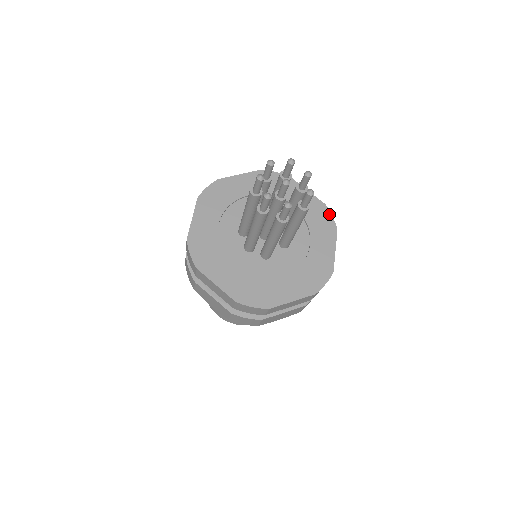
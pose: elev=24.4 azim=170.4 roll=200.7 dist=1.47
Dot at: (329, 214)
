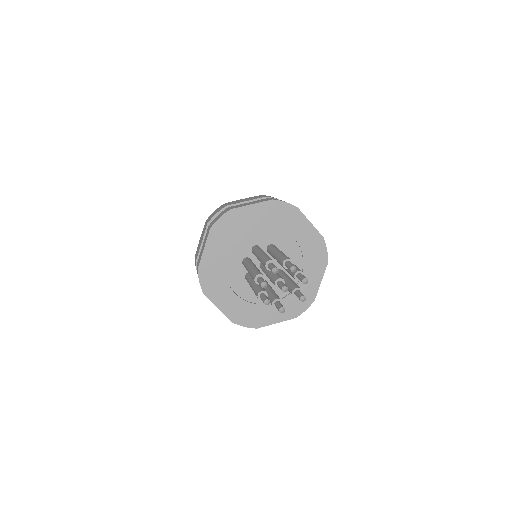
Dot at: (325, 248)
